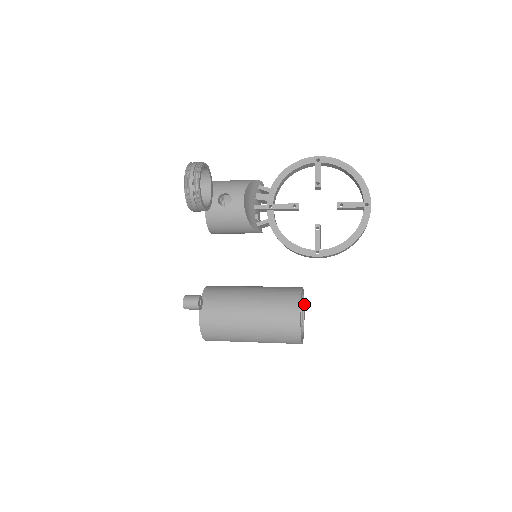
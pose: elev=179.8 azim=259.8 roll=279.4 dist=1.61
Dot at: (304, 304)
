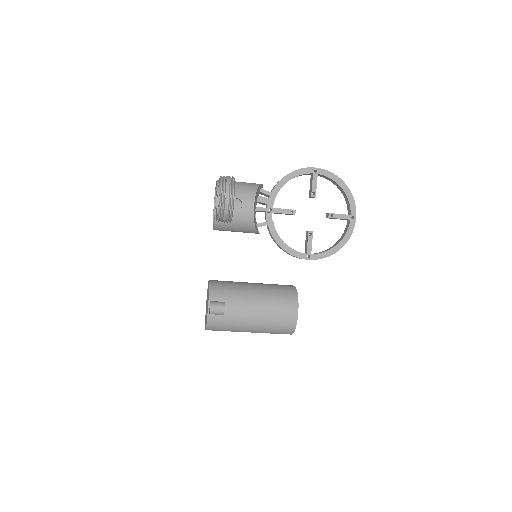
Dot at: occluded
